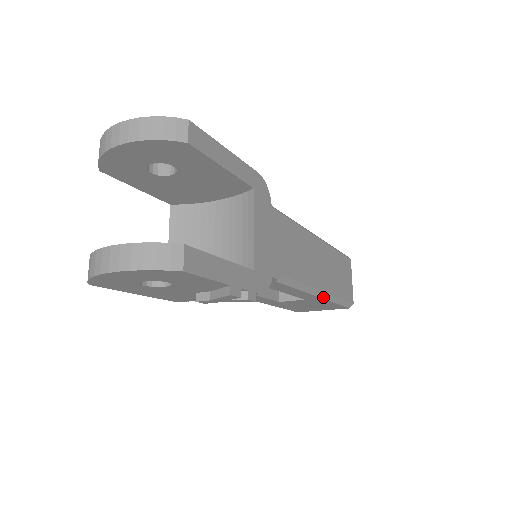
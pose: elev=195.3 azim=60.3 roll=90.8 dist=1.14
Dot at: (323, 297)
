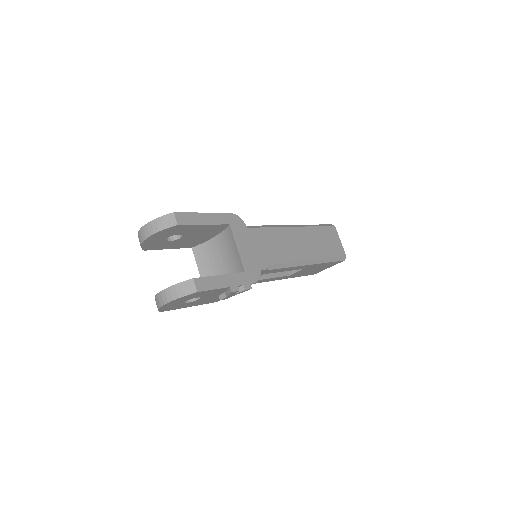
Dot at: (313, 263)
